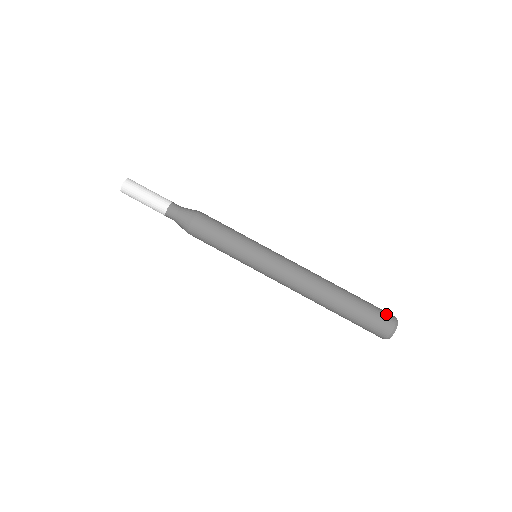
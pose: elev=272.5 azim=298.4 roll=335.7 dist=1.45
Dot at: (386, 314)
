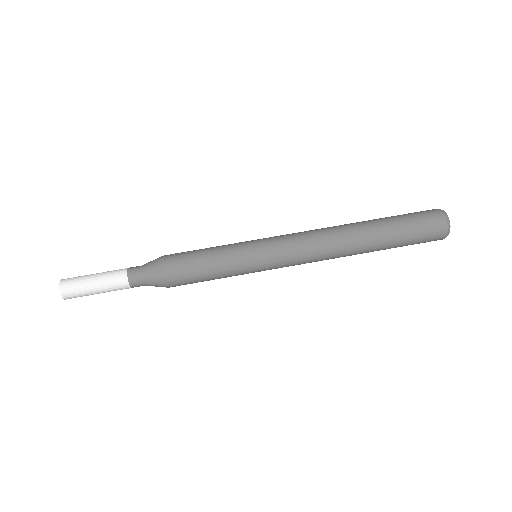
Dot at: (426, 211)
